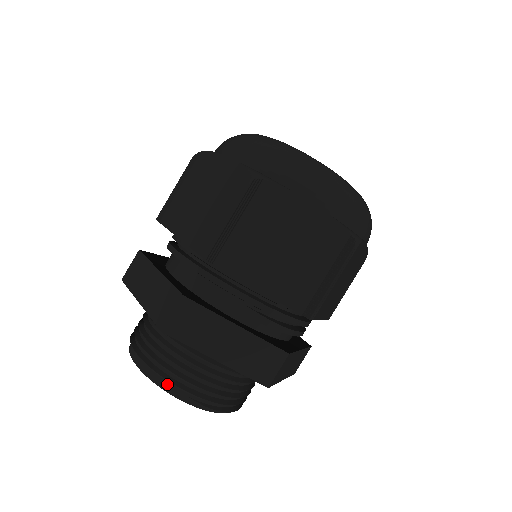
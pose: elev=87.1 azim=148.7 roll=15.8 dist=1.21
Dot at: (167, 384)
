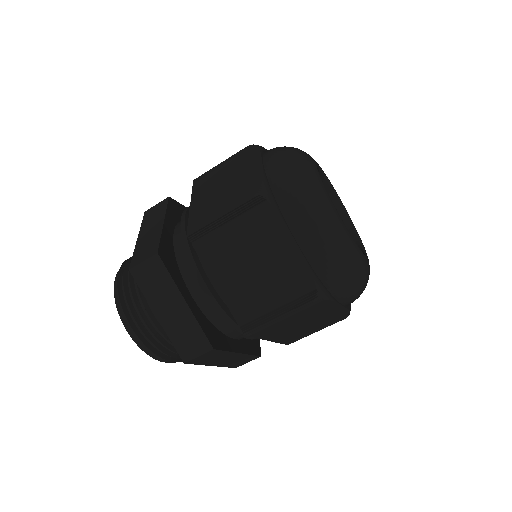
Dot at: (158, 356)
